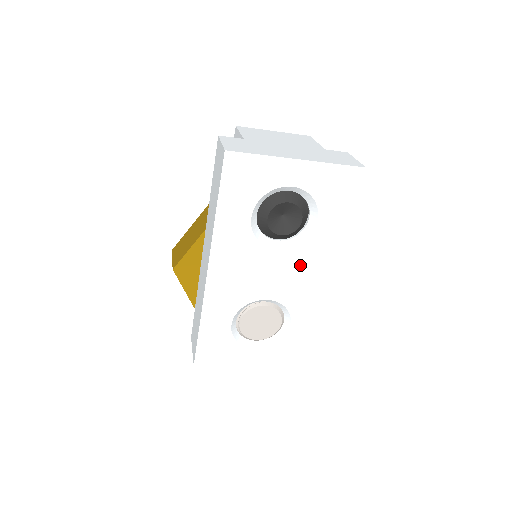
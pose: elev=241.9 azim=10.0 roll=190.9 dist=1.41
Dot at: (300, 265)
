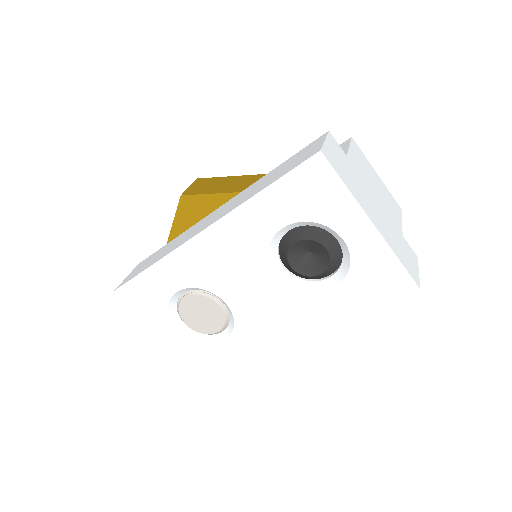
Dot at: (281, 305)
